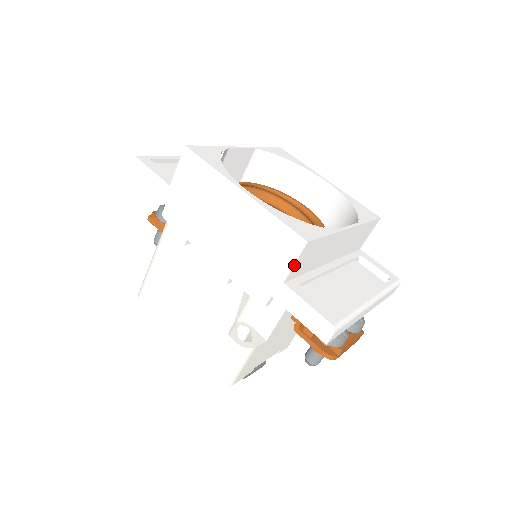
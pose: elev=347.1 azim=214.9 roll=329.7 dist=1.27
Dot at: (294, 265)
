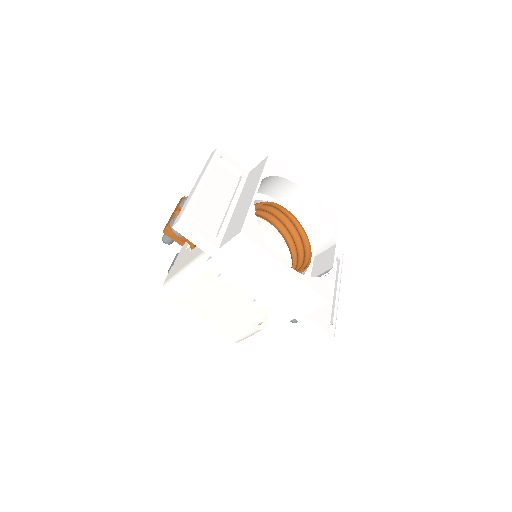
Dot at: (316, 309)
